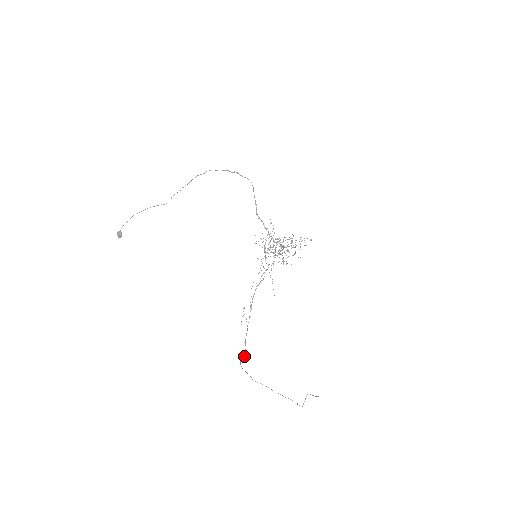
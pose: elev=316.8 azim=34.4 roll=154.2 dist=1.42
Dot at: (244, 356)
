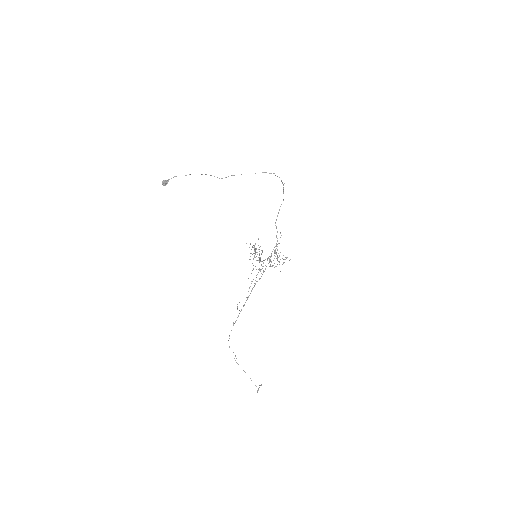
Dot at: occluded
